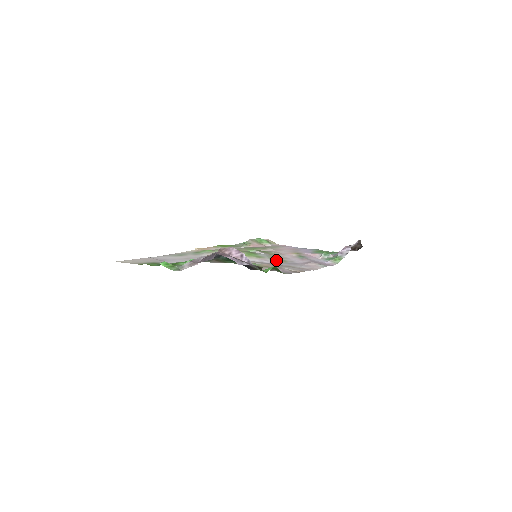
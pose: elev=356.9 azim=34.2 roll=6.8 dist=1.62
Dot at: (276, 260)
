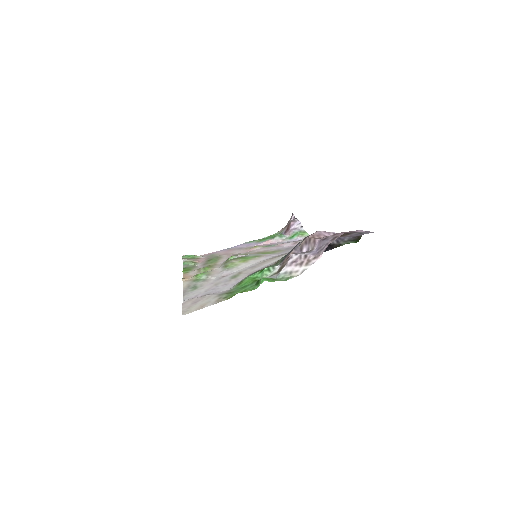
Dot at: (271, 253)
